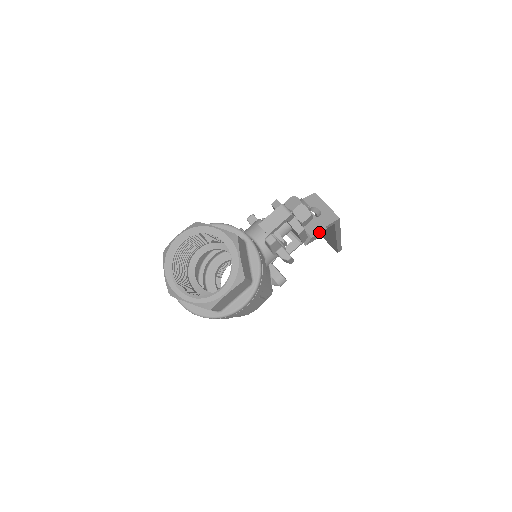
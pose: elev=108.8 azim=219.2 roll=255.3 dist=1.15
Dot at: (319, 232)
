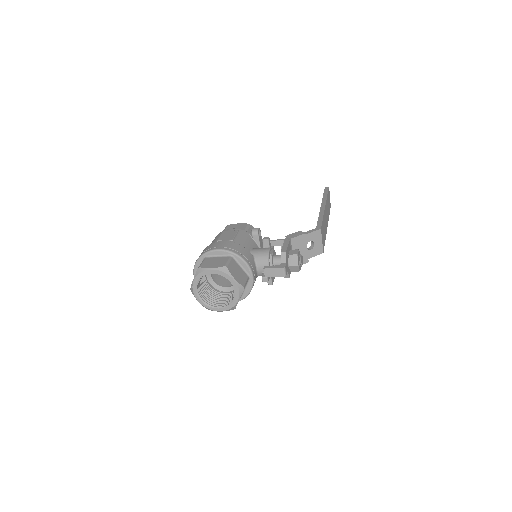
Dot at: occluded
